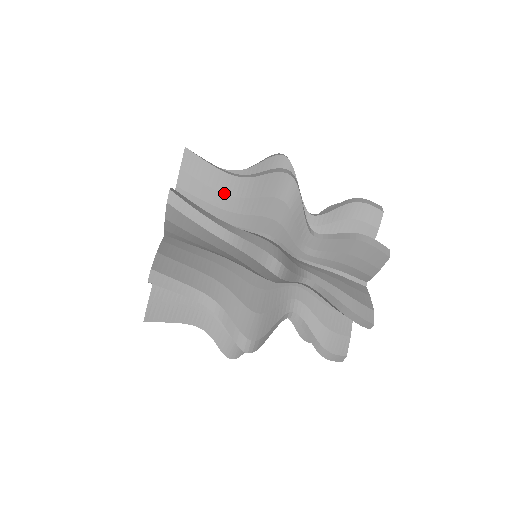
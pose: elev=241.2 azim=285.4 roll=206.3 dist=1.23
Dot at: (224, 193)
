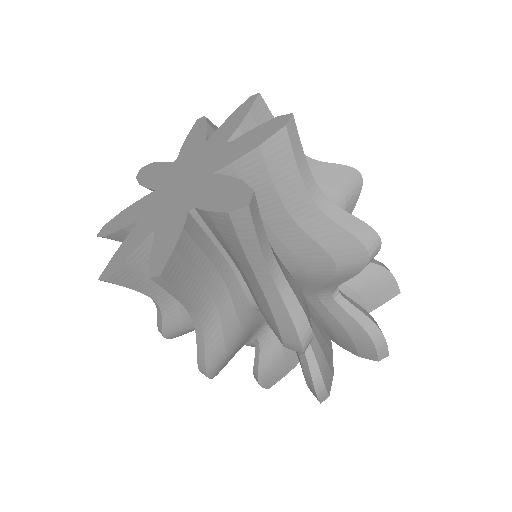
Dot at: occluded
